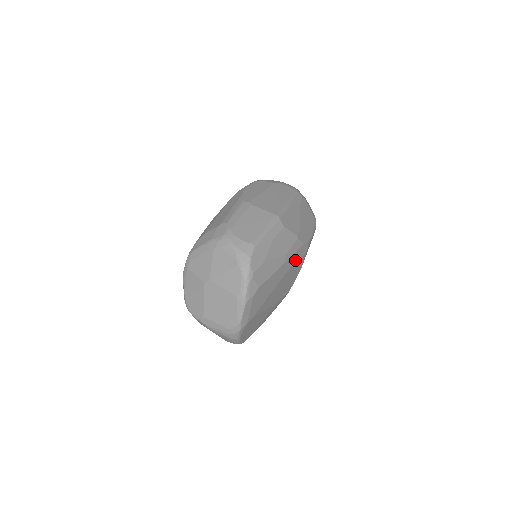
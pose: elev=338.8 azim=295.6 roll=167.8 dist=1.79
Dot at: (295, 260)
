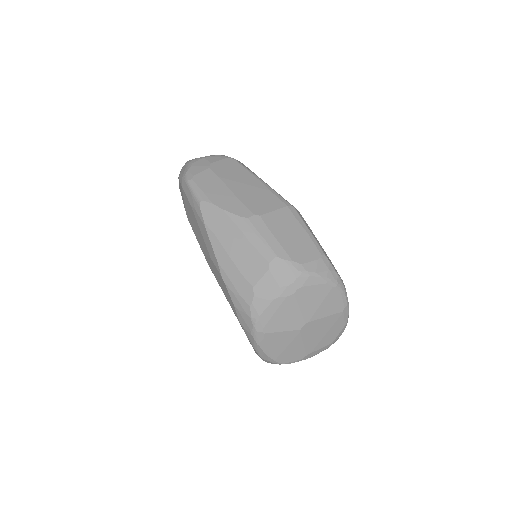
Dot at: occluded
